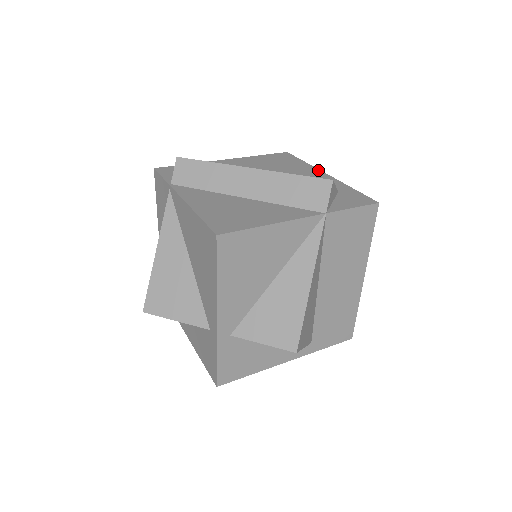
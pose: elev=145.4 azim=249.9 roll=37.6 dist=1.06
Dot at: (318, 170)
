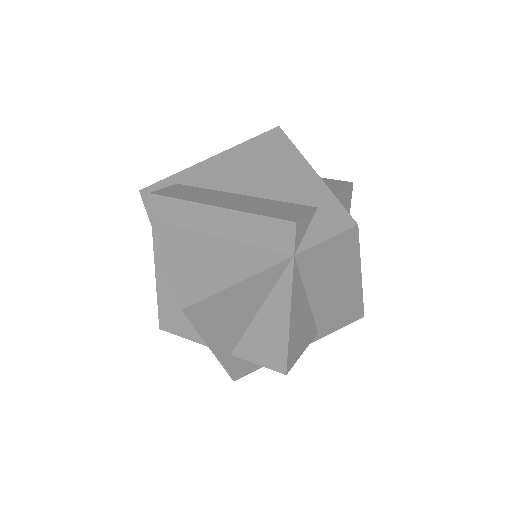
Dot at: (305, 162)
